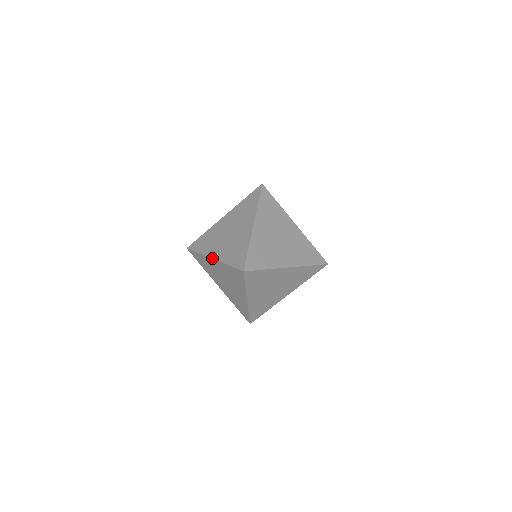
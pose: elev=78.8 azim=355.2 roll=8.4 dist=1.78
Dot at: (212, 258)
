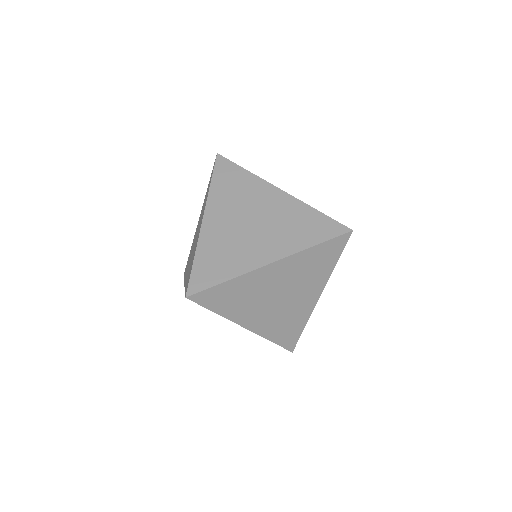
Dot at: (184, 284)
